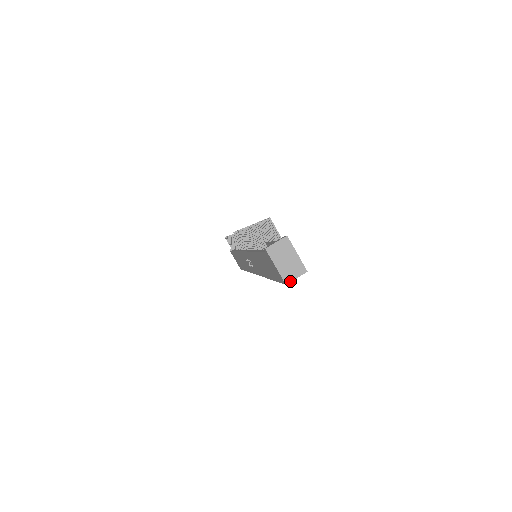
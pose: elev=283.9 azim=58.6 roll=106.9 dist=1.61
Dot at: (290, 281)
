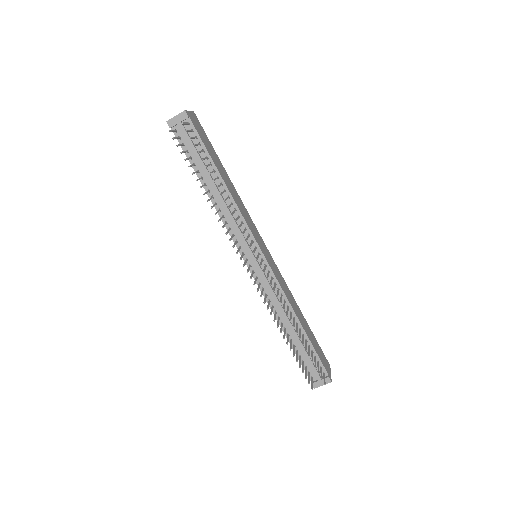
Dot at: occluded
